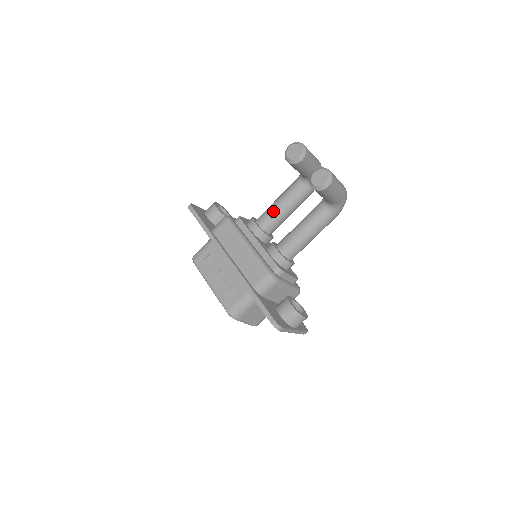
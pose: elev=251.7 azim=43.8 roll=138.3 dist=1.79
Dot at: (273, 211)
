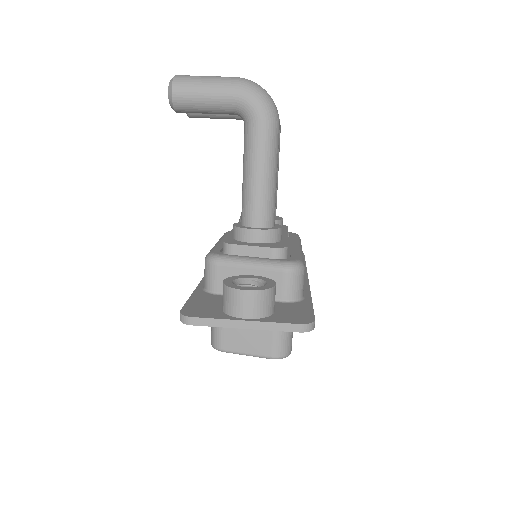
Dot at: occluded
